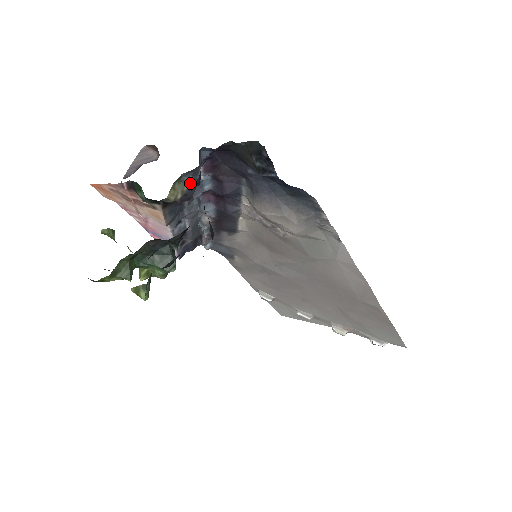
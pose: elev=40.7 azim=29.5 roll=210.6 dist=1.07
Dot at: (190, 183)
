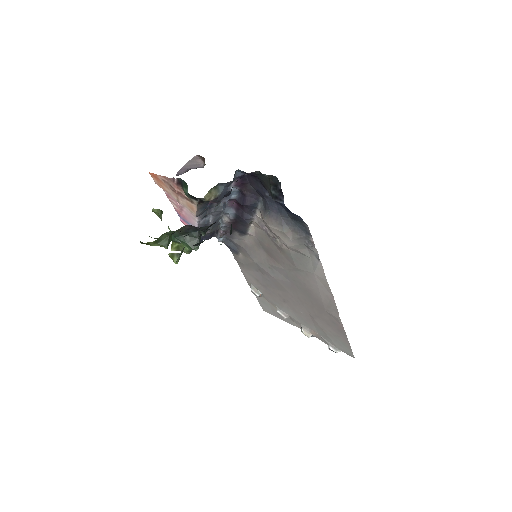
Dot at: (222, 191)
